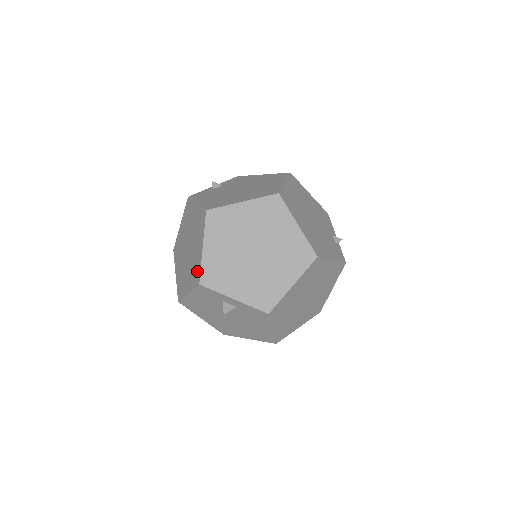
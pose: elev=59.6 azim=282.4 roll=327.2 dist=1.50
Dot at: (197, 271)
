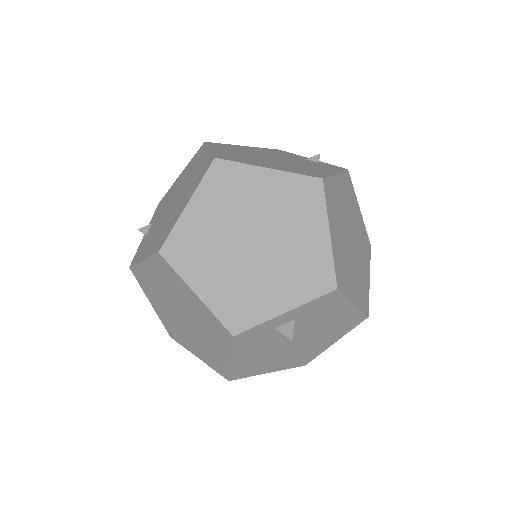
Dot at: (216, 326)
